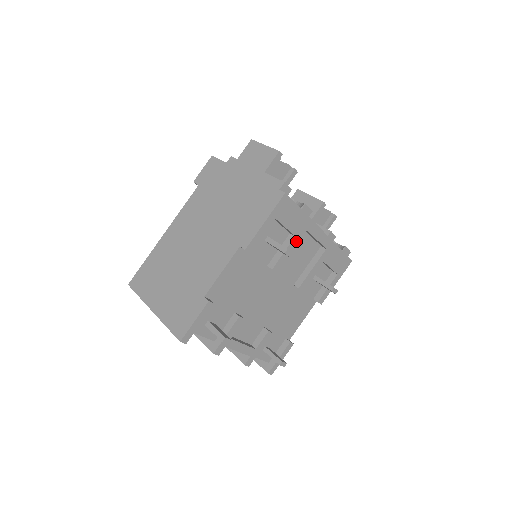
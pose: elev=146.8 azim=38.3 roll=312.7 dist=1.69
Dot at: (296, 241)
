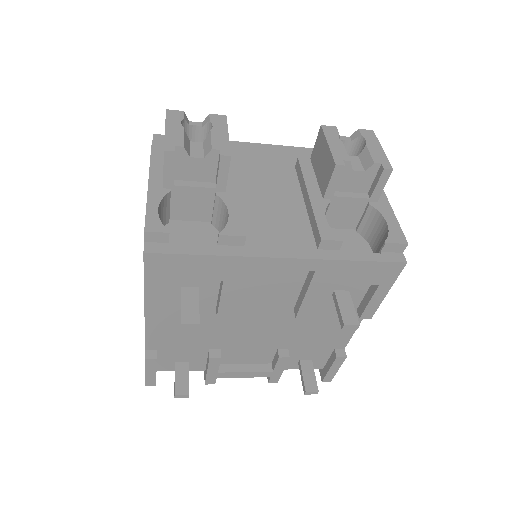
Dot at: (232, 284)
